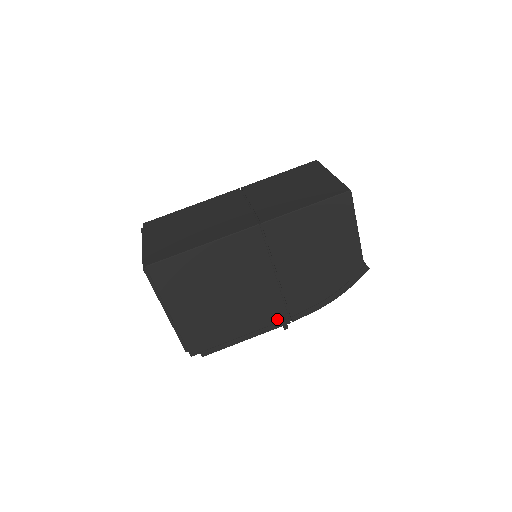
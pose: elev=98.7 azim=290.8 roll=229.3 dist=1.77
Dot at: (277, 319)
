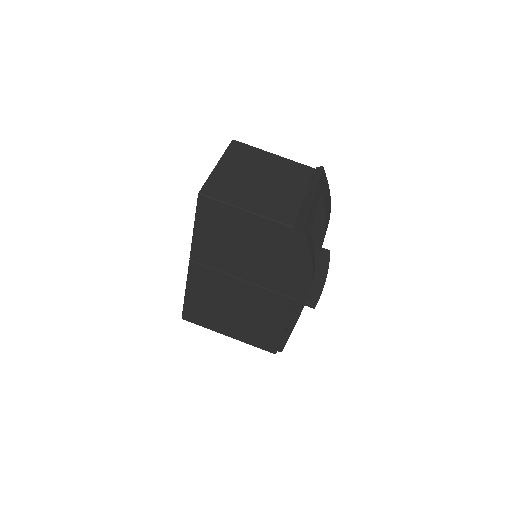
Dot at: (292, 306)
